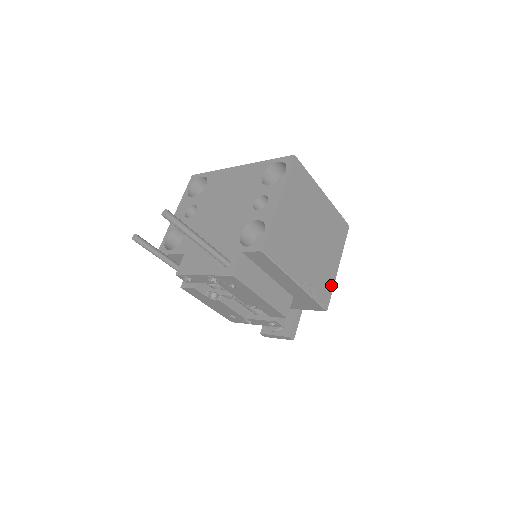
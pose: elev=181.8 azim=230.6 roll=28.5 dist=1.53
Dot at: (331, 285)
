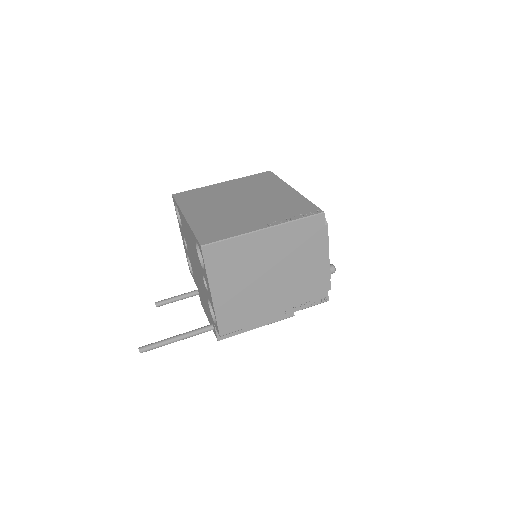
Dot at: (323, 281)
